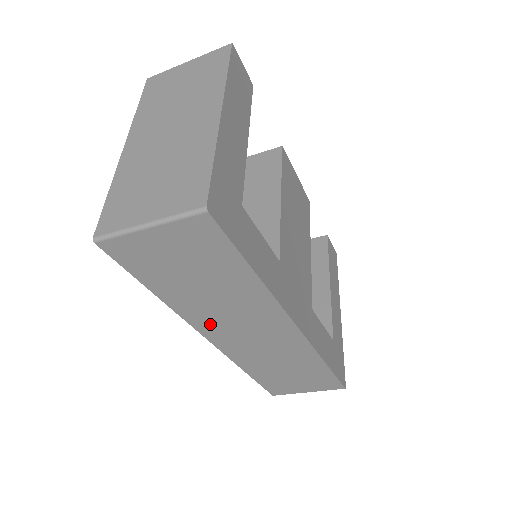
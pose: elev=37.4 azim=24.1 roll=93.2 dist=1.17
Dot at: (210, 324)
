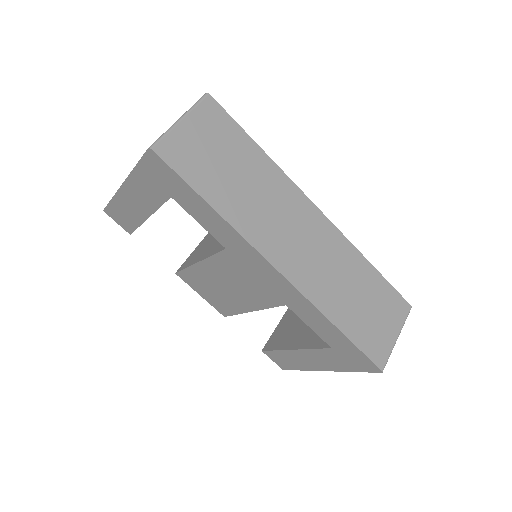
Dot at: (266, 238)
